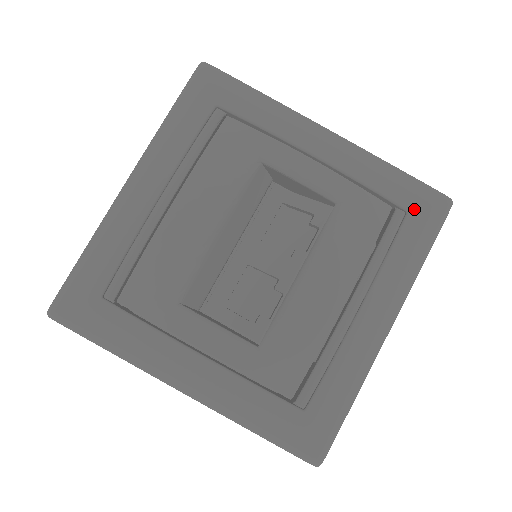
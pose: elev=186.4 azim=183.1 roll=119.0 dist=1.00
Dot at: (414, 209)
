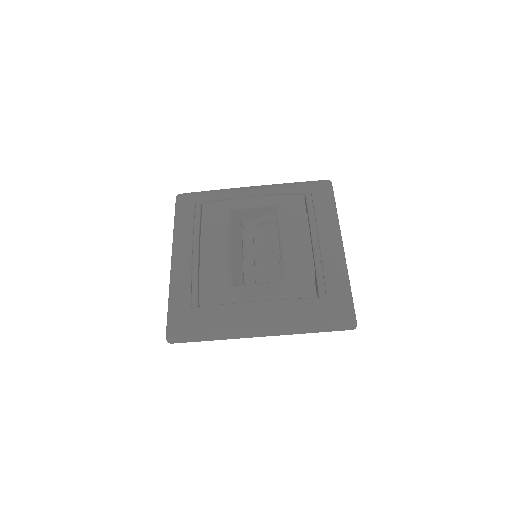
Dot at: (314, 190)
